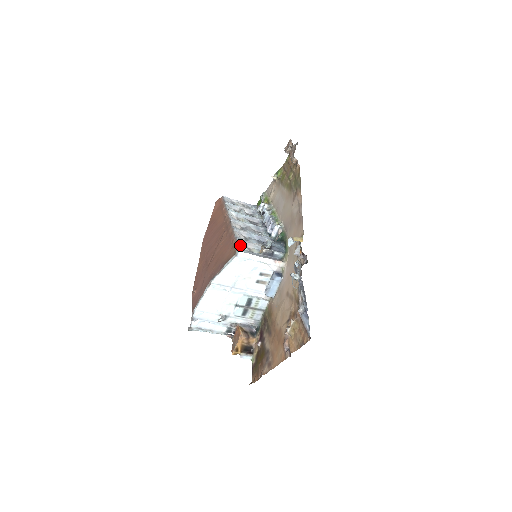
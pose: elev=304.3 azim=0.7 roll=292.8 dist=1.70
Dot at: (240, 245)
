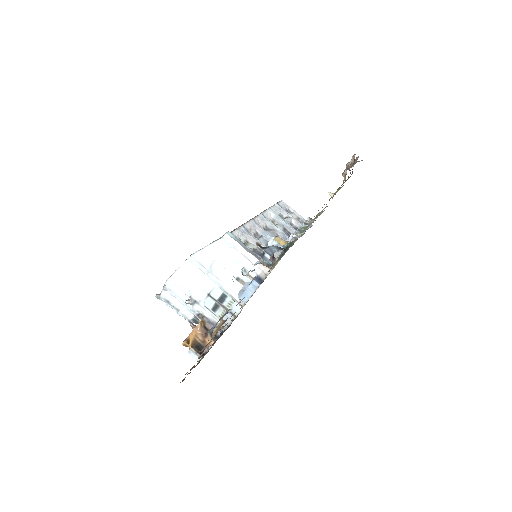
Dot at: (237, 231)
